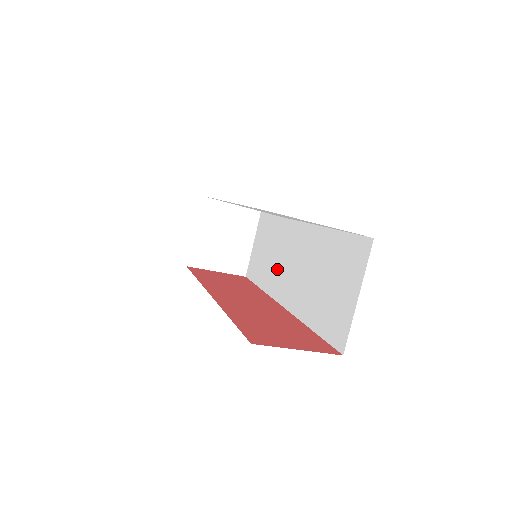
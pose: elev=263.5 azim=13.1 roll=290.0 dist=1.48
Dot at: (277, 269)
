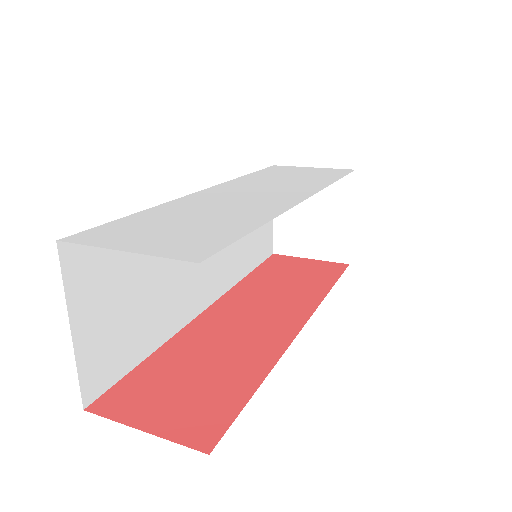
Dot at: occluded
